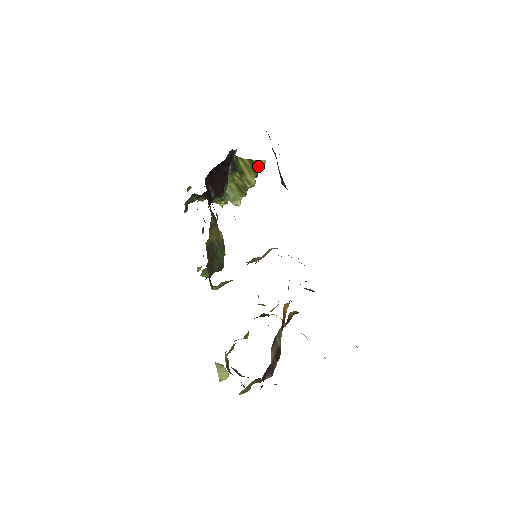
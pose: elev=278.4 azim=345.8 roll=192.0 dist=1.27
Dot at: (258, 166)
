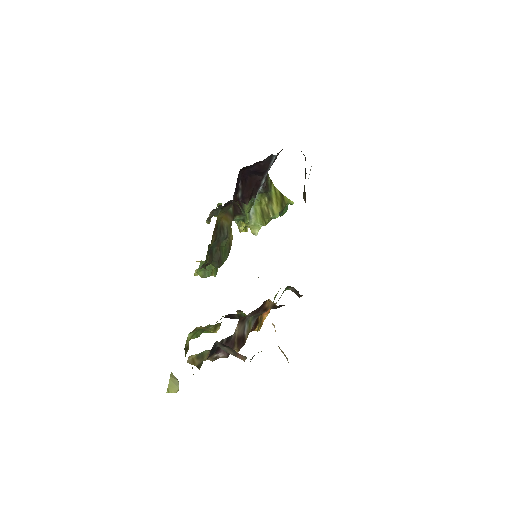
Dot at: (286, 203)
